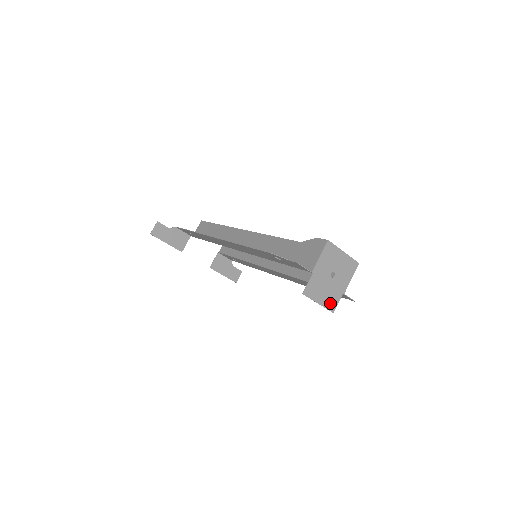
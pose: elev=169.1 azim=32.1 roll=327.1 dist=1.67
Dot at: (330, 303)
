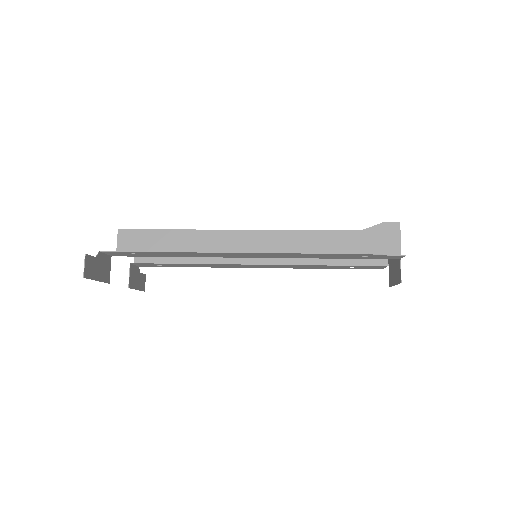
Dot at: (392, 280)
